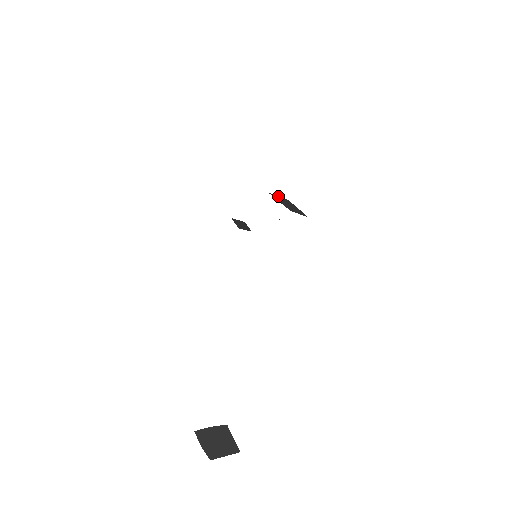
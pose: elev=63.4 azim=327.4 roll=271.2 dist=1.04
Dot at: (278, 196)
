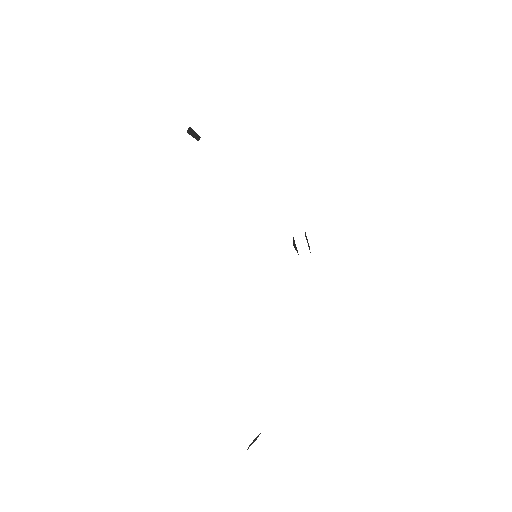
Dot at: occluded
